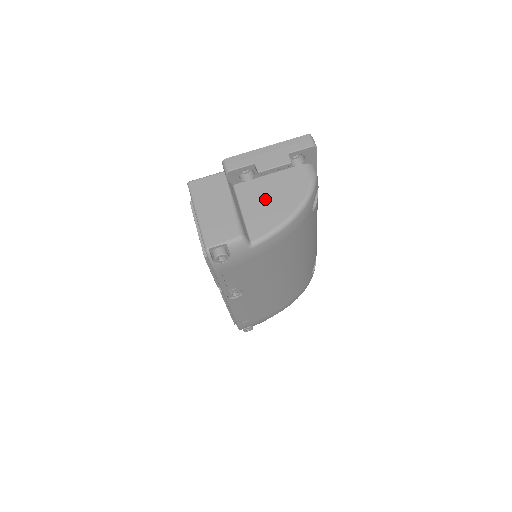
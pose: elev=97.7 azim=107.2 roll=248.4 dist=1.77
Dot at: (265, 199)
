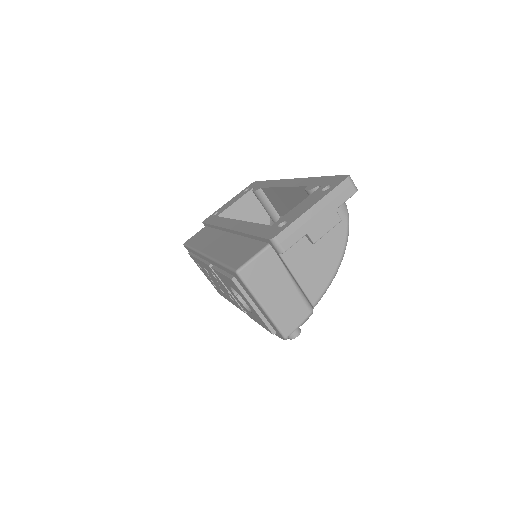
Dot at: (312, 255)
